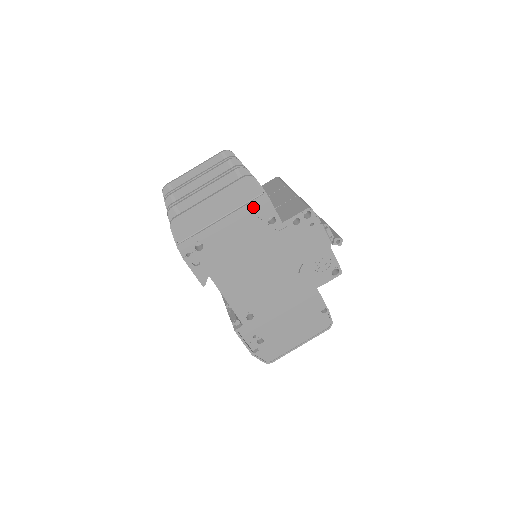
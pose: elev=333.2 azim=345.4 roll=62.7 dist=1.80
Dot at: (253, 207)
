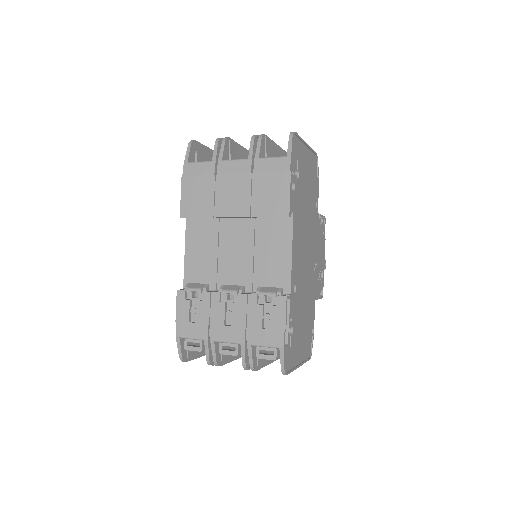
Dot at: (314, 181)
